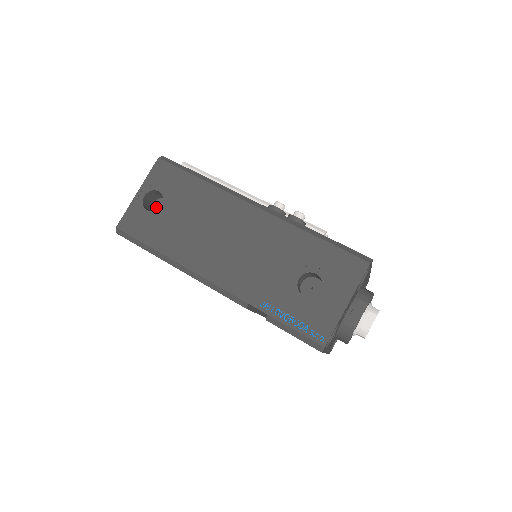
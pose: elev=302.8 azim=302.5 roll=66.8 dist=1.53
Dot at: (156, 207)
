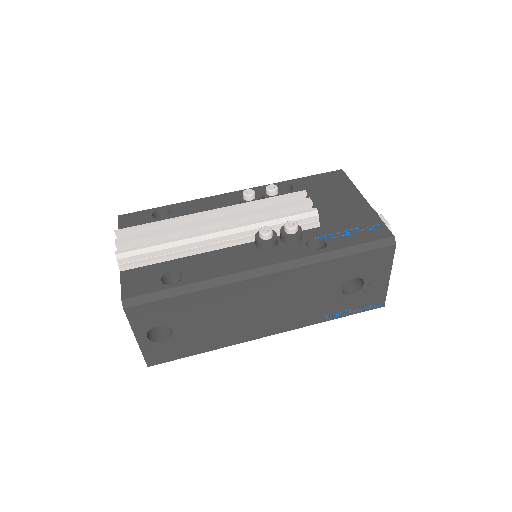
Dot at: occluded
